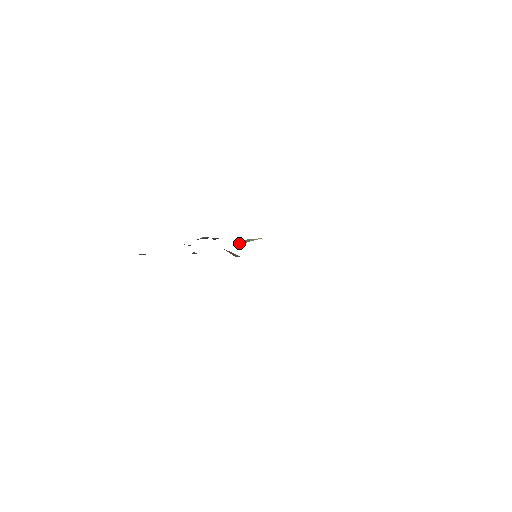
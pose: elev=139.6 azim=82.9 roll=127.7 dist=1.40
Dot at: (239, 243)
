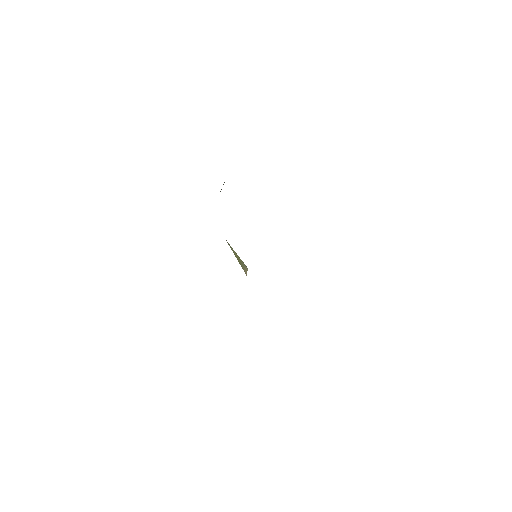
Dot at: occluded
